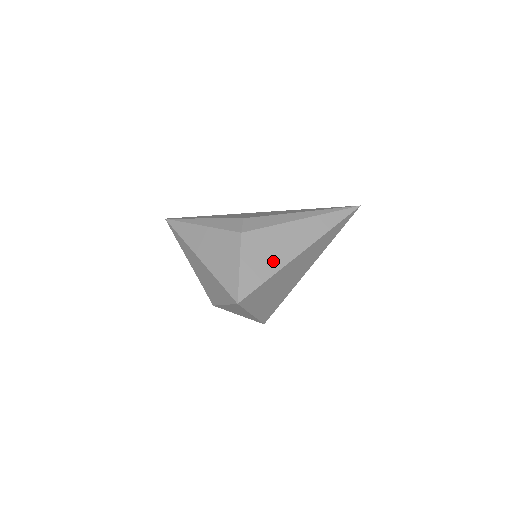
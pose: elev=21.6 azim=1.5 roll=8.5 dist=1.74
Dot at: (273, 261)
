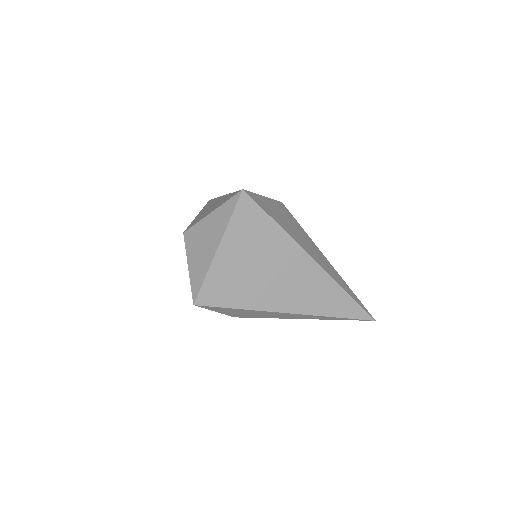
Dot at: (289, 229)
